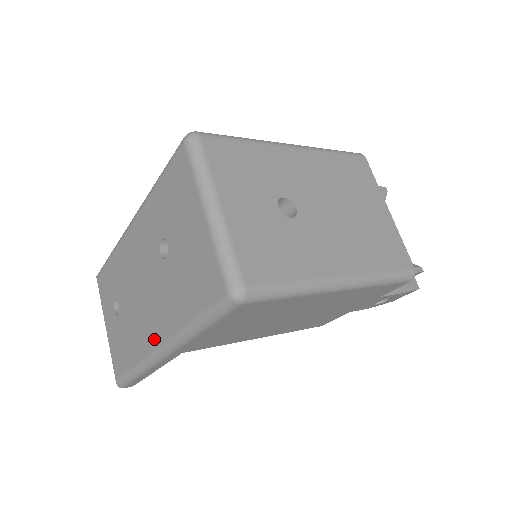
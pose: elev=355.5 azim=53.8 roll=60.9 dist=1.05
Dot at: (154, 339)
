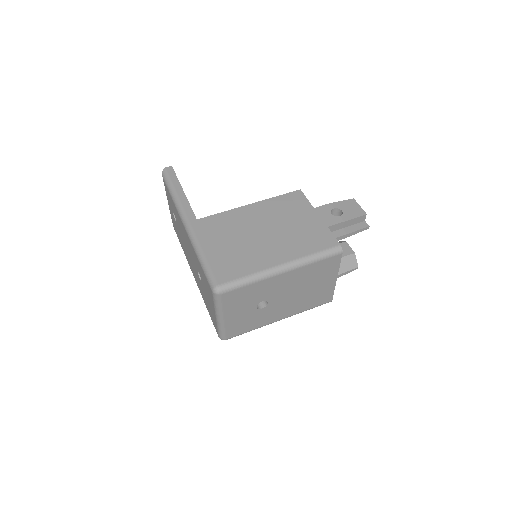
Dot at: (192, 272)
